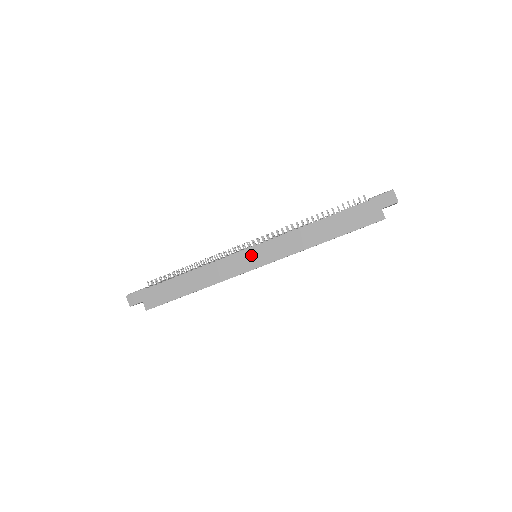
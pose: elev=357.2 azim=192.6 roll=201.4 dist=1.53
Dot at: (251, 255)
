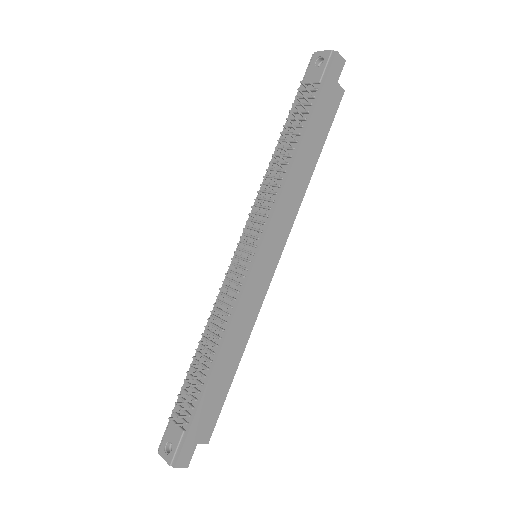
Dot at: (263, 261)
